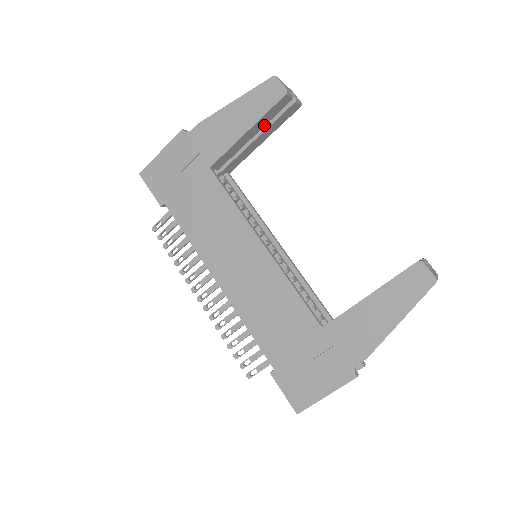
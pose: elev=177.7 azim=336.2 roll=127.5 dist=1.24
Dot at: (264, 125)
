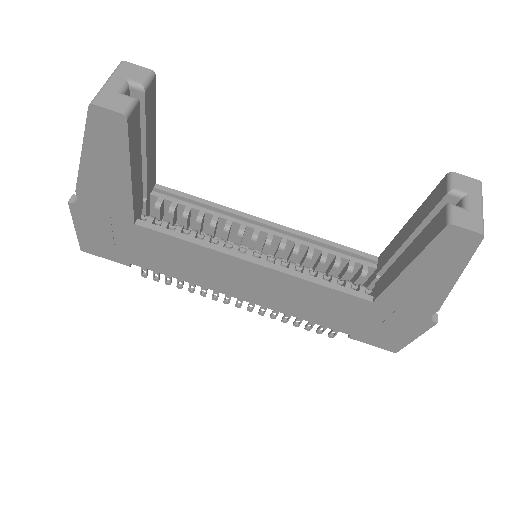
Dot at: (139, 146)
